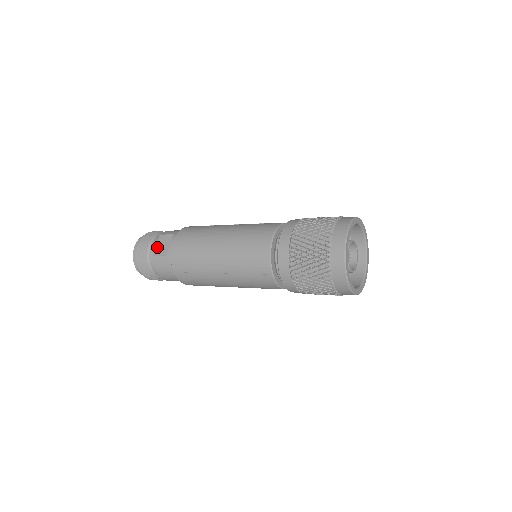
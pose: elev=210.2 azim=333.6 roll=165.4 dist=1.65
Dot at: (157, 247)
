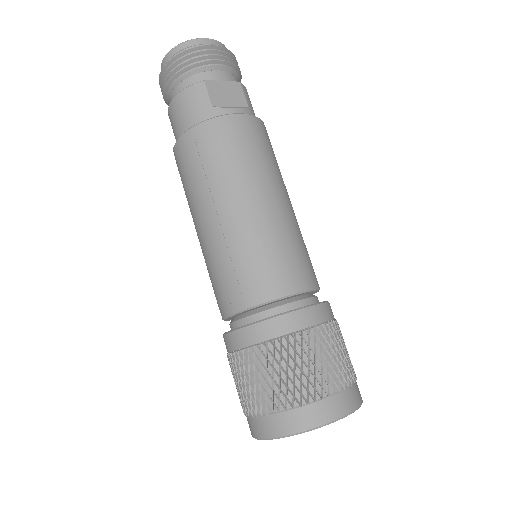
Dot at: (221, 83)
